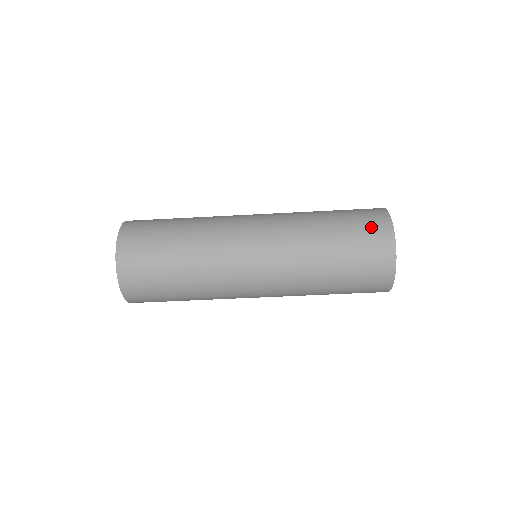
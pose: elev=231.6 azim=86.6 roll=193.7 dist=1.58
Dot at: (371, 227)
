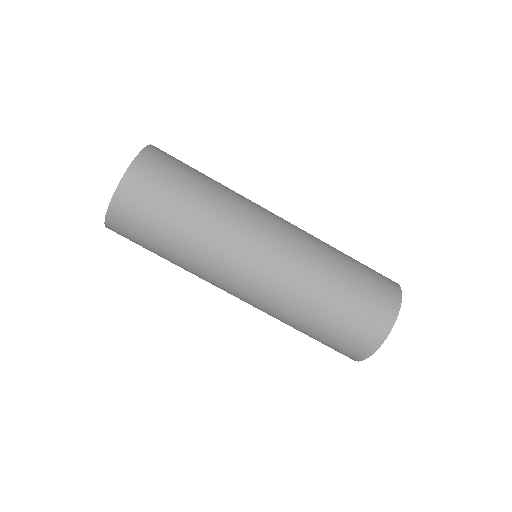
Dot at: (383, 287)
